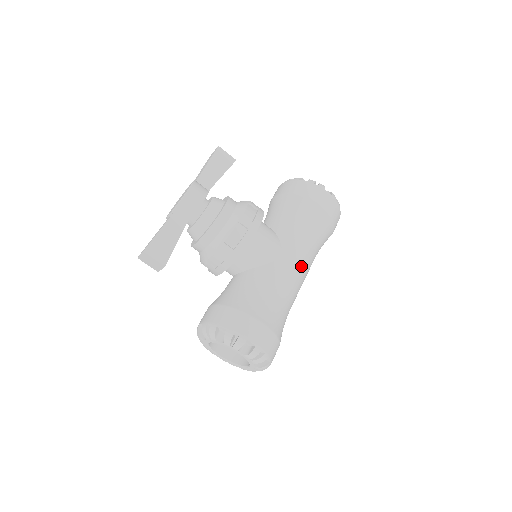
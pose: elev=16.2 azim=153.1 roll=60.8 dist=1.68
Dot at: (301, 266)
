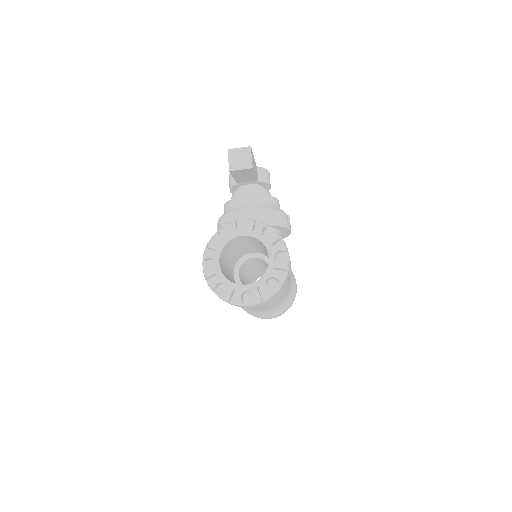
Dot at: (287, 287)
